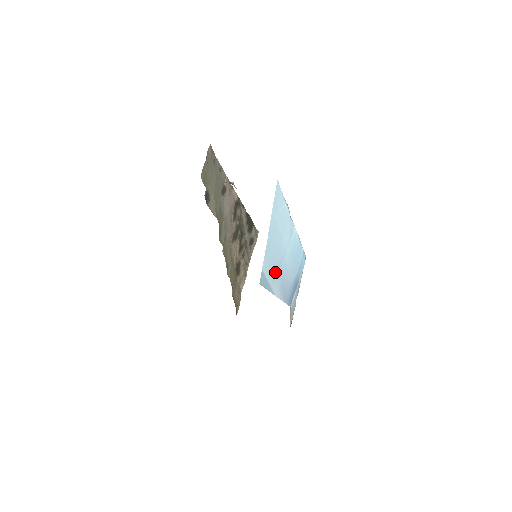
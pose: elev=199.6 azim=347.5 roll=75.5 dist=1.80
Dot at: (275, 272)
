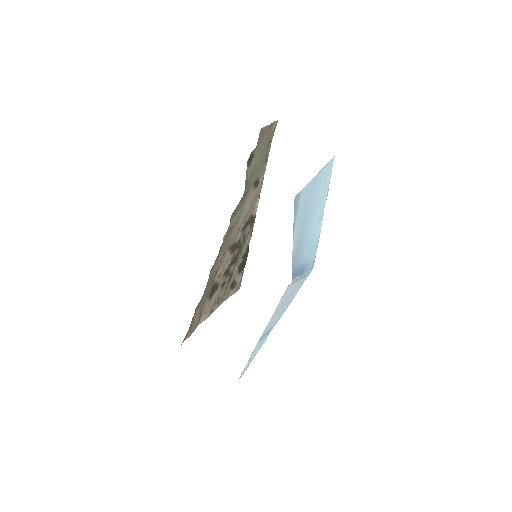
Dot at: (302, 219)
